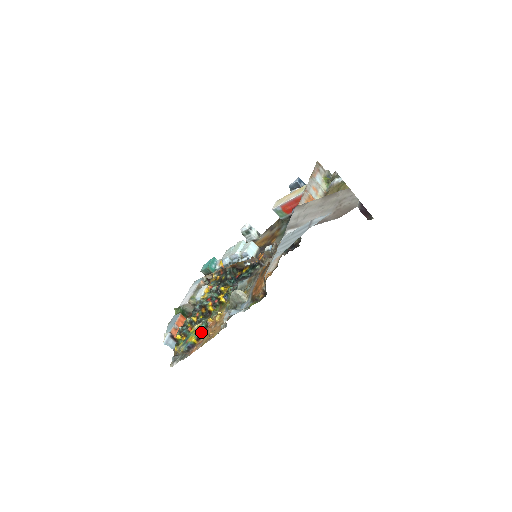
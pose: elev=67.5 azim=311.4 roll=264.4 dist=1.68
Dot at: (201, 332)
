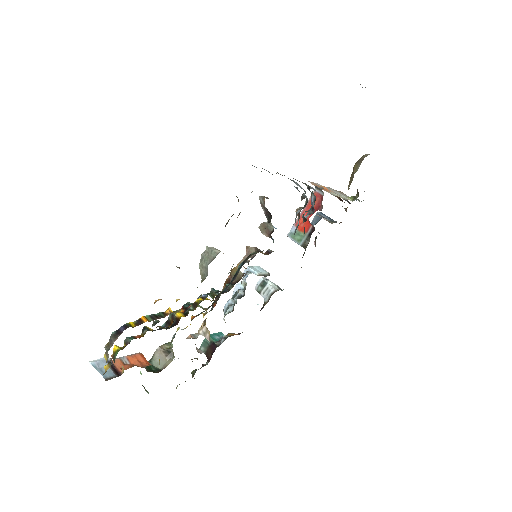
Dot at: (148, 317)
